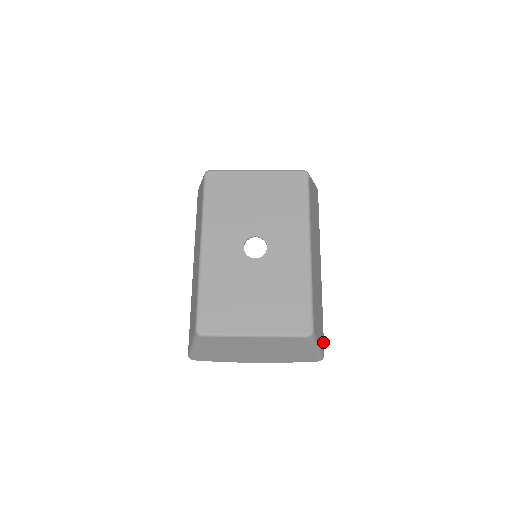
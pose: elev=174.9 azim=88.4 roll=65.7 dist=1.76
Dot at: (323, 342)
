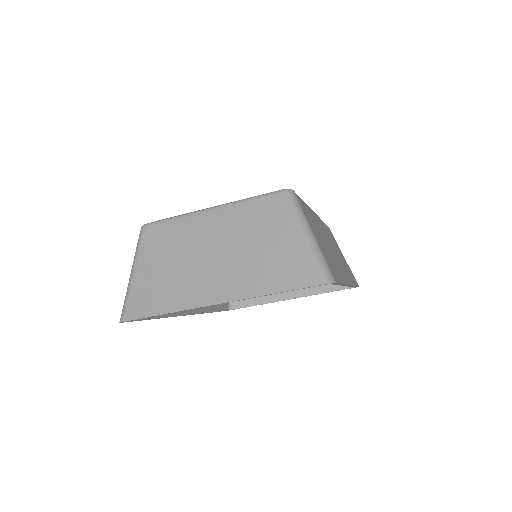
Dot at: (336, 279)
